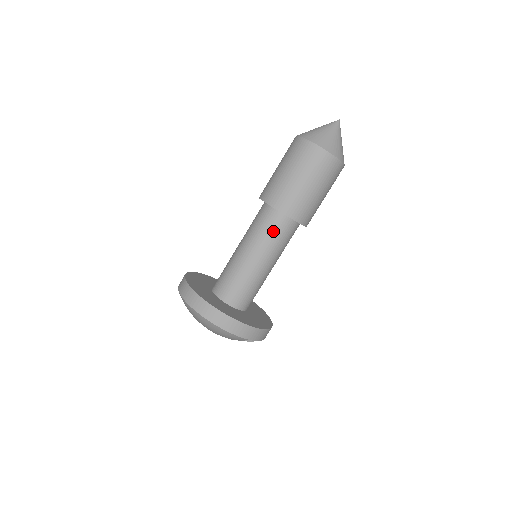
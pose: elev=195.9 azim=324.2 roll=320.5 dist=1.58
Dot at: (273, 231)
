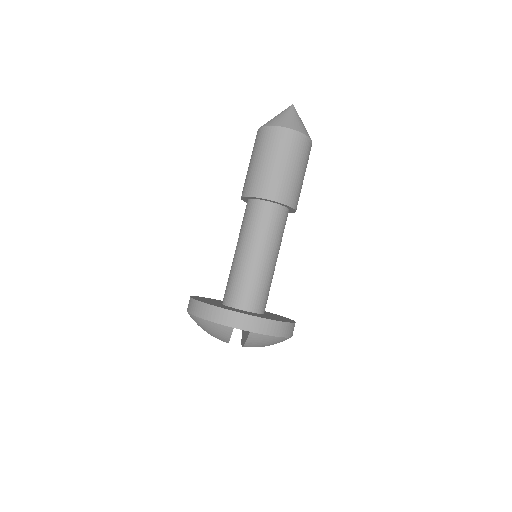
Dot at: (249, 218)
